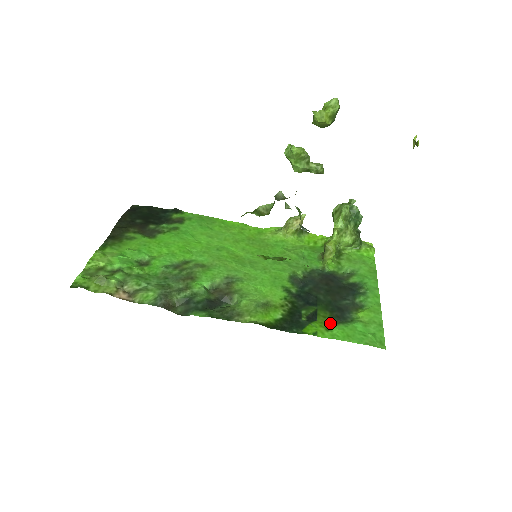
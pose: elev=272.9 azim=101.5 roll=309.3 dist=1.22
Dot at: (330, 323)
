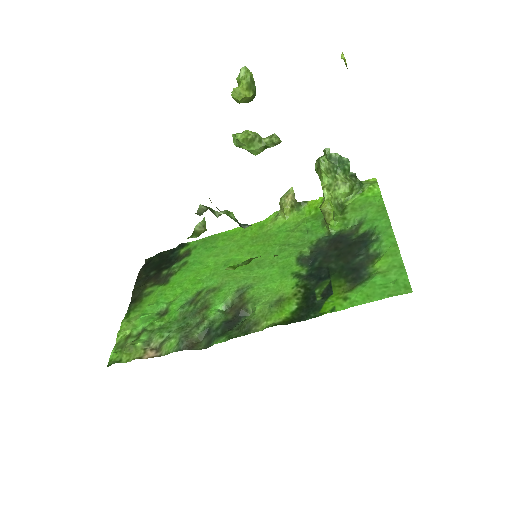
Dot at: (347, 290)
